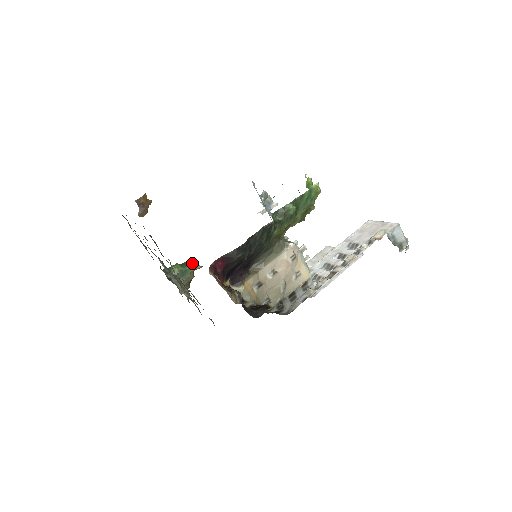
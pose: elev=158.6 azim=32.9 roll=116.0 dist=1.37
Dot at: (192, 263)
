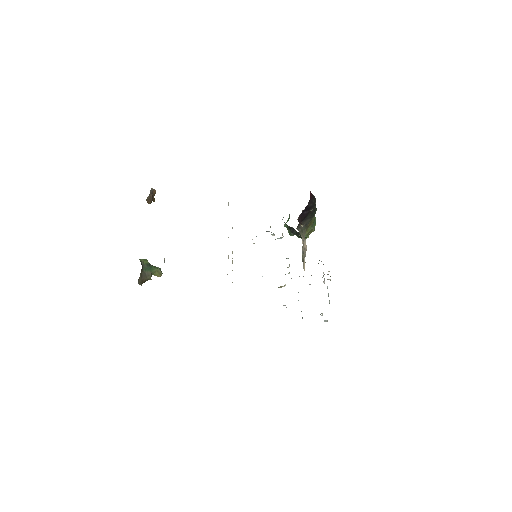
Dot at: occluded
